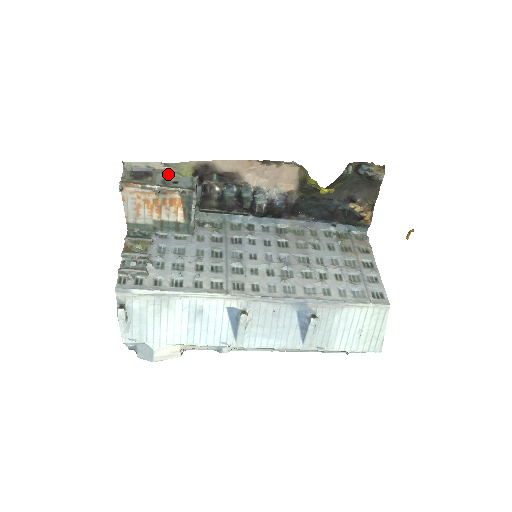
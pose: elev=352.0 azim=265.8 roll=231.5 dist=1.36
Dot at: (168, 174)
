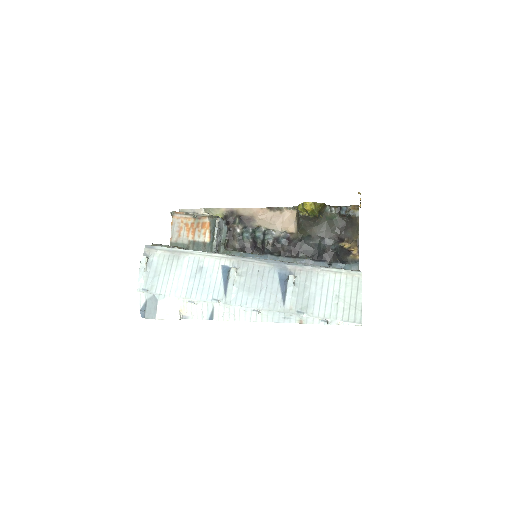
Dot at: occluded
